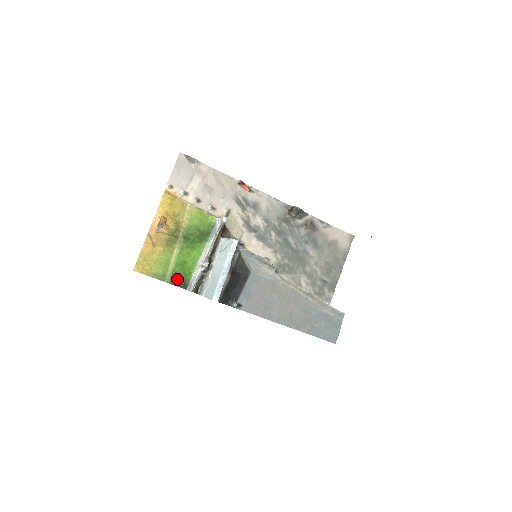
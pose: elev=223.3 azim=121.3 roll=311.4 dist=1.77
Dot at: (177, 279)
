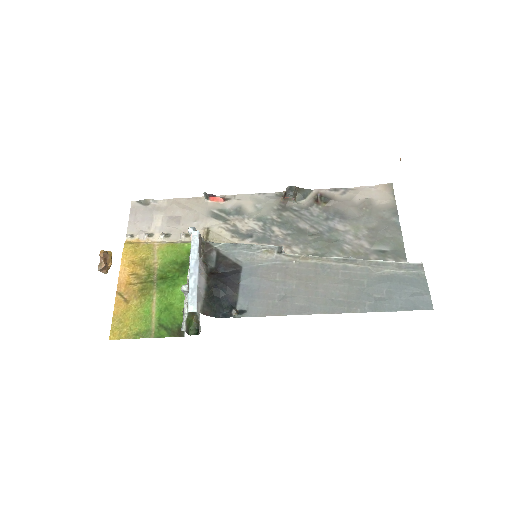
Dot at: (167, 328)
